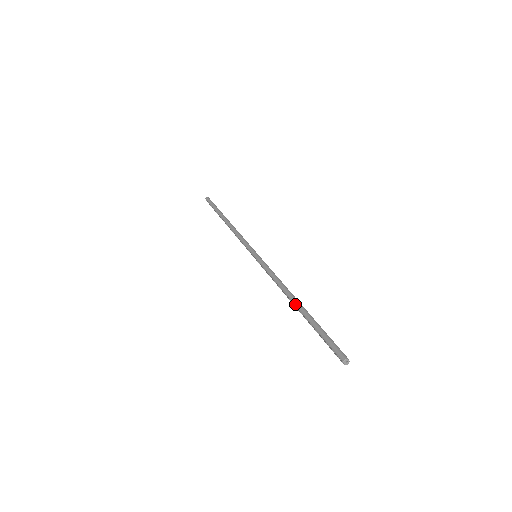
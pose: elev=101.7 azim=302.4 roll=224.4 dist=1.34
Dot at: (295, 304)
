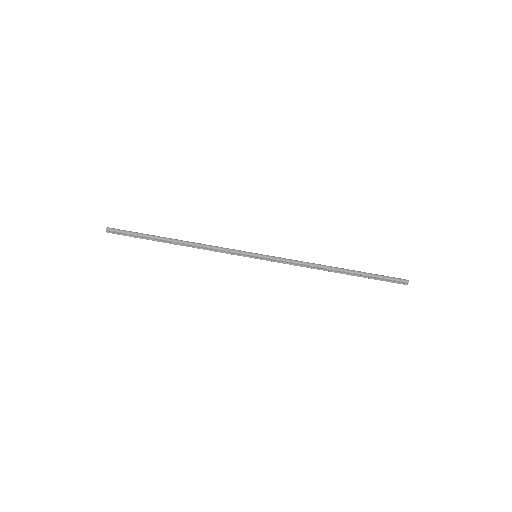
Dot at: (340, 270)
